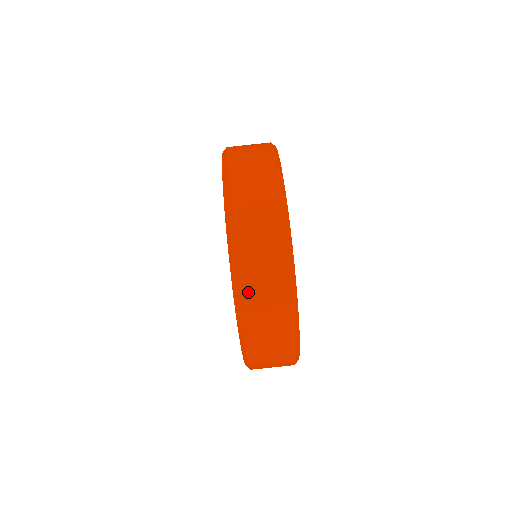
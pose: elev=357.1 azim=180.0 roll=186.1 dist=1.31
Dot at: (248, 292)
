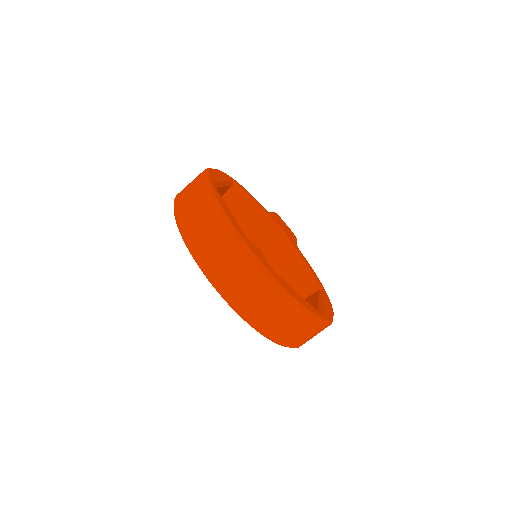
Dot at: (243, 304)
